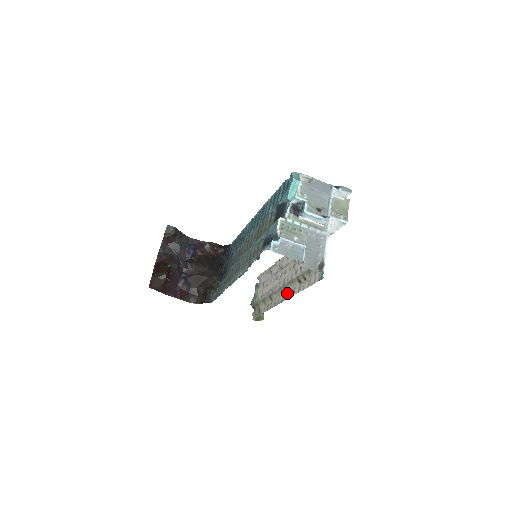
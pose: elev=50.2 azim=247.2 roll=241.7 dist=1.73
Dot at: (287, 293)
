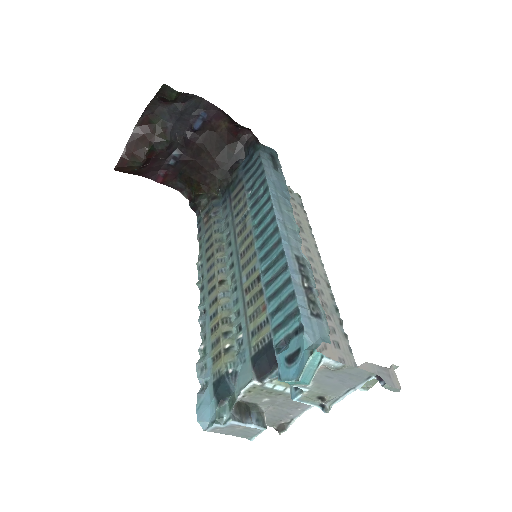
Dot at: occluded
